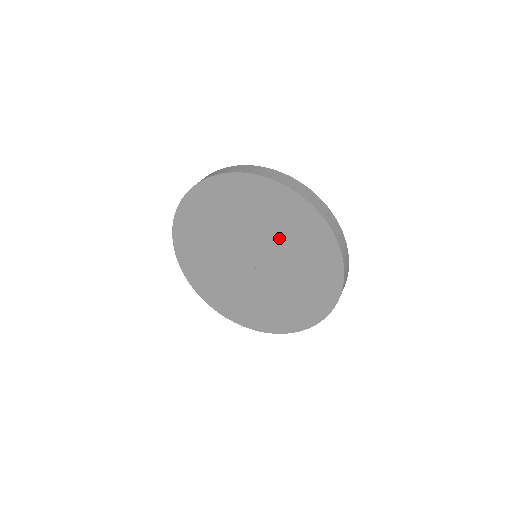
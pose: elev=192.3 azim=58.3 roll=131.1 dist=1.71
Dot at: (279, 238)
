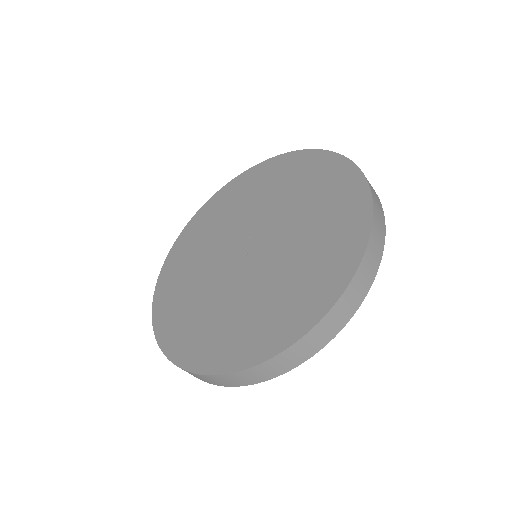
Dot at: (297, 211)
